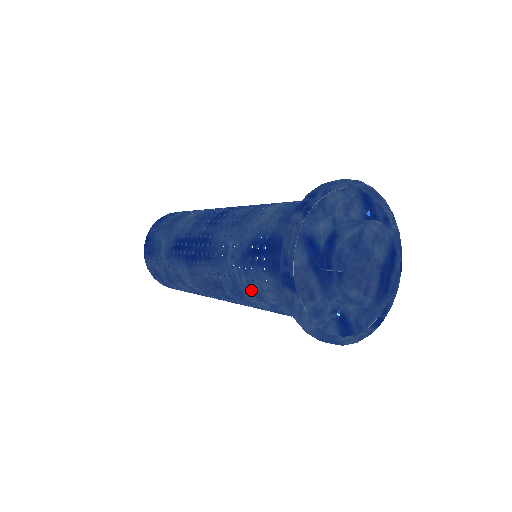
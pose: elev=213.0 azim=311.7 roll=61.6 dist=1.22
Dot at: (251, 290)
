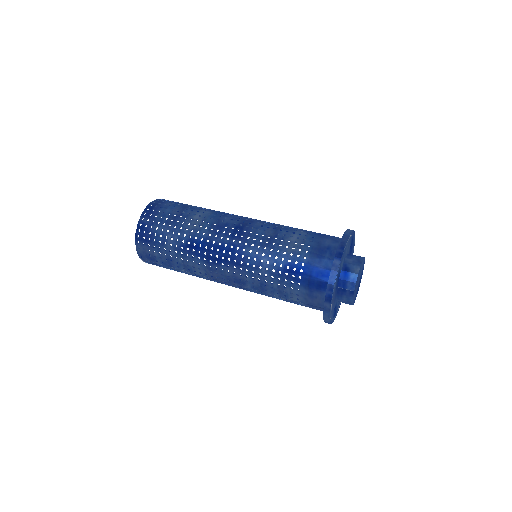
Dot at: (279, 291)
